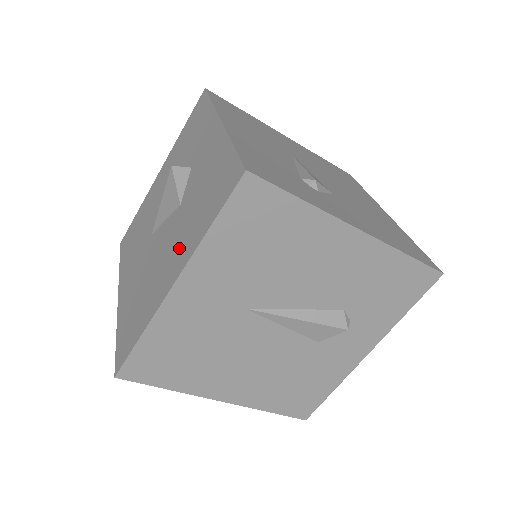
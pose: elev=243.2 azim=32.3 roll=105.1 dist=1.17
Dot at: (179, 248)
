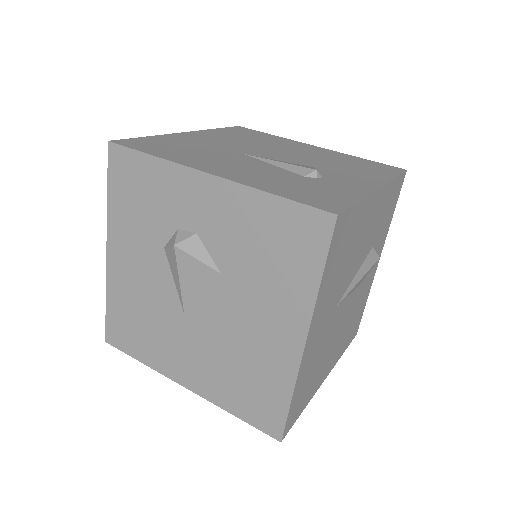
Dot at: (276, 311)
